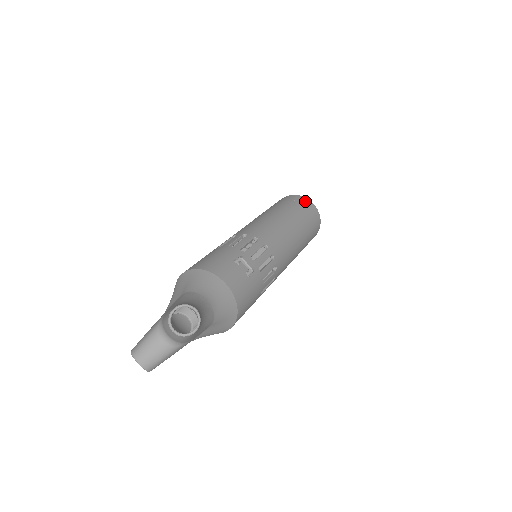
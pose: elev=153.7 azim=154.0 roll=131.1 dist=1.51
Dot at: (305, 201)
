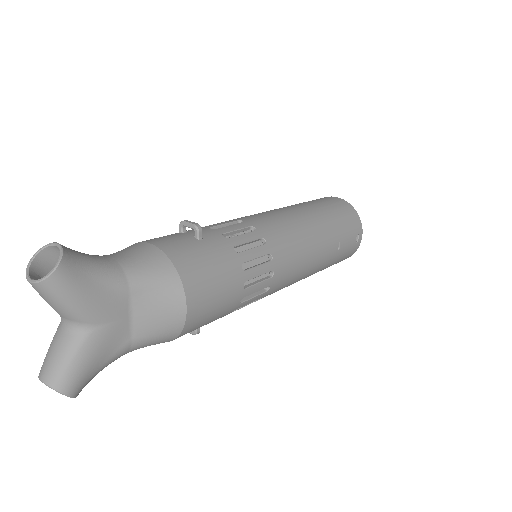
Dot at: occluded
